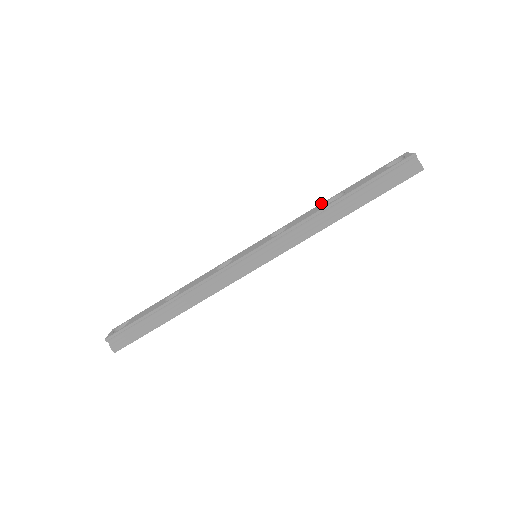
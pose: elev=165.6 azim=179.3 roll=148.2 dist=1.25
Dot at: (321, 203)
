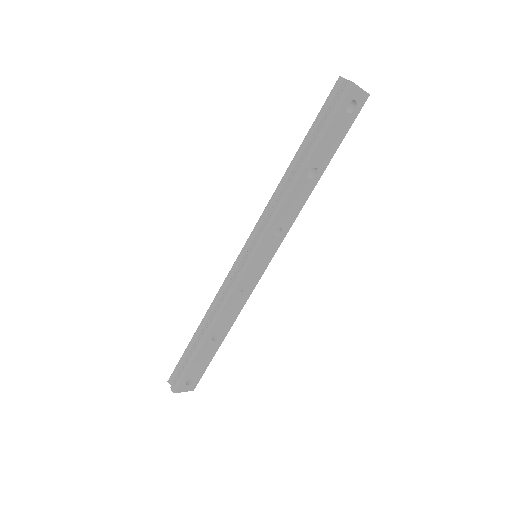
Dot at: occluded
